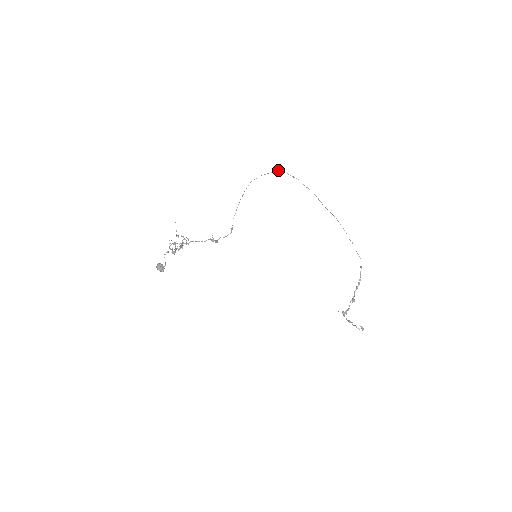
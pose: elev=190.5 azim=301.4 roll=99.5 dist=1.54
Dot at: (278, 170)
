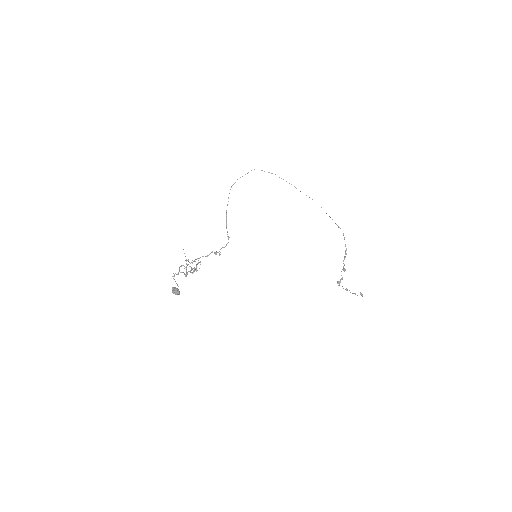
Dot at: occluded
